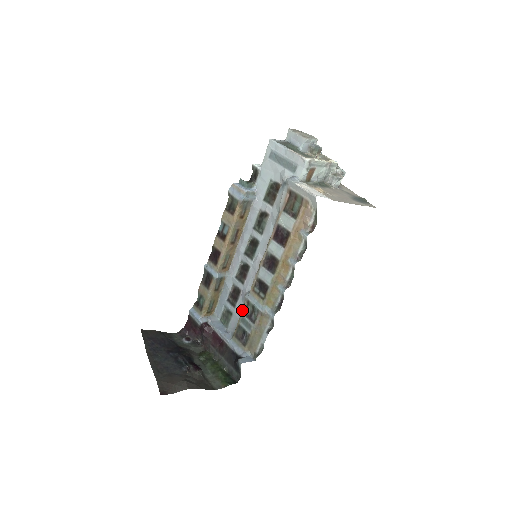
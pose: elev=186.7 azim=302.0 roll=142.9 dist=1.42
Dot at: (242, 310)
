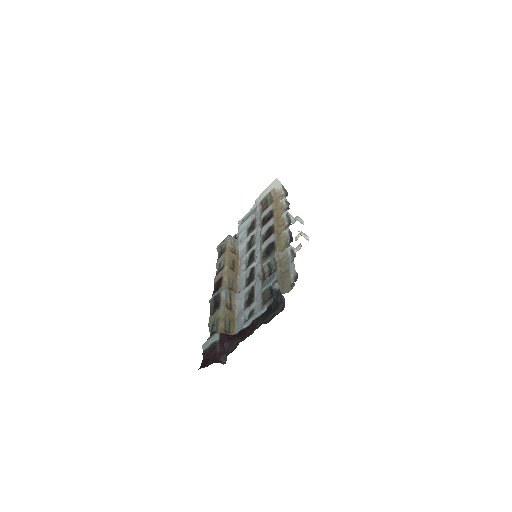
Dot at: occluded
